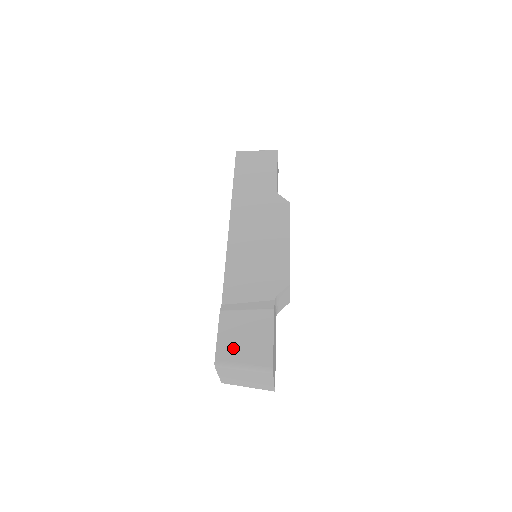
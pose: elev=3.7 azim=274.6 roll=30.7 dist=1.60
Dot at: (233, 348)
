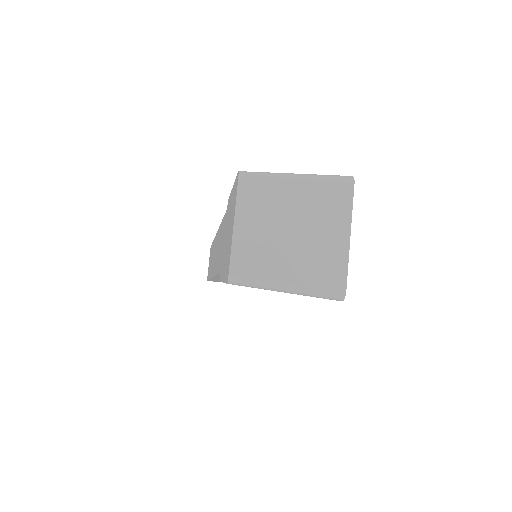
Dot at: occluded
